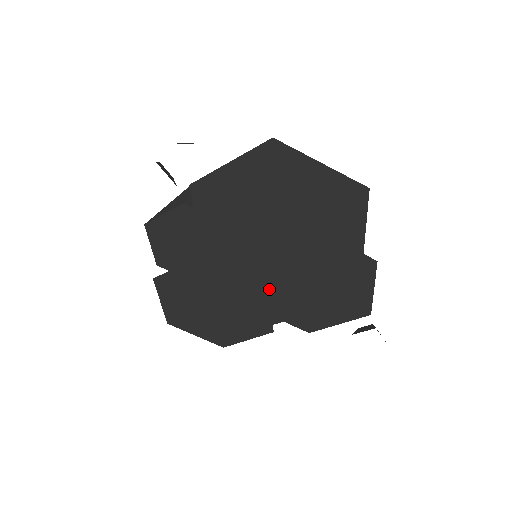
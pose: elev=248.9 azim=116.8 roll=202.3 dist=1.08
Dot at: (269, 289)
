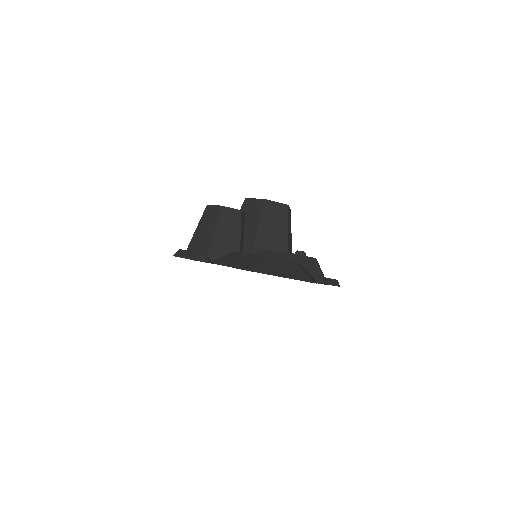
Dot at: occluded
